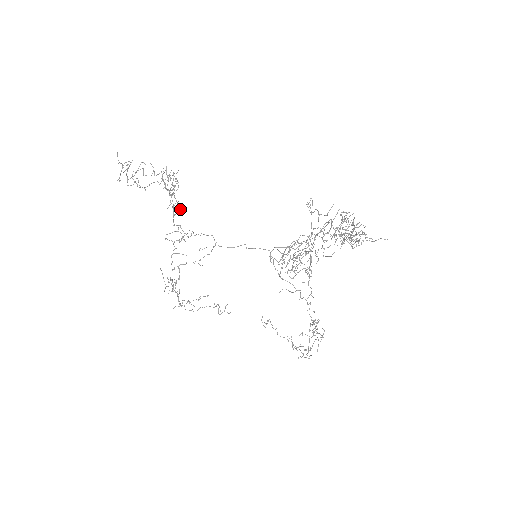
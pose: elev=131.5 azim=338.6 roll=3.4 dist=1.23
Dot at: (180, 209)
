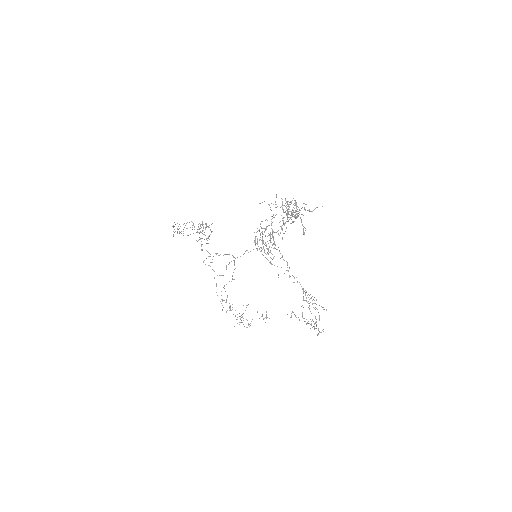
Dot at: occluded
